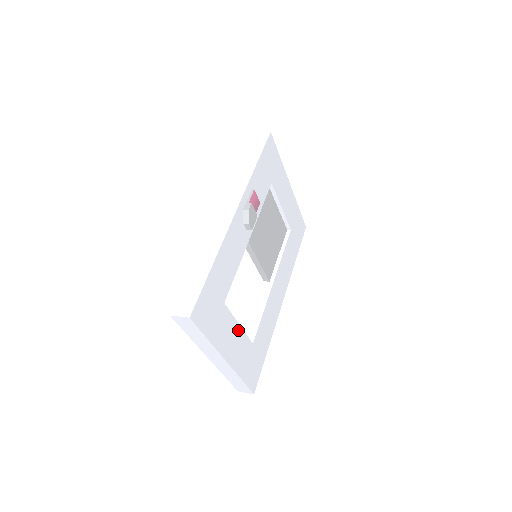
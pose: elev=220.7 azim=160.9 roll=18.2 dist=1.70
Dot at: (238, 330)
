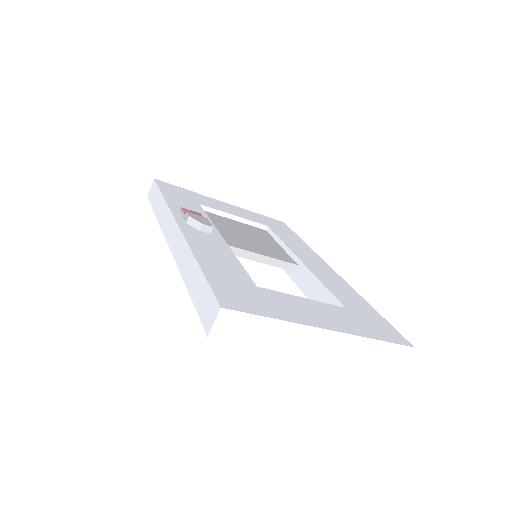
Dot at: (309, 303)
